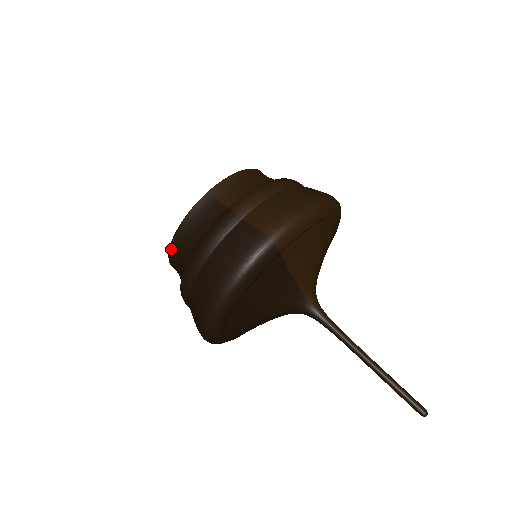
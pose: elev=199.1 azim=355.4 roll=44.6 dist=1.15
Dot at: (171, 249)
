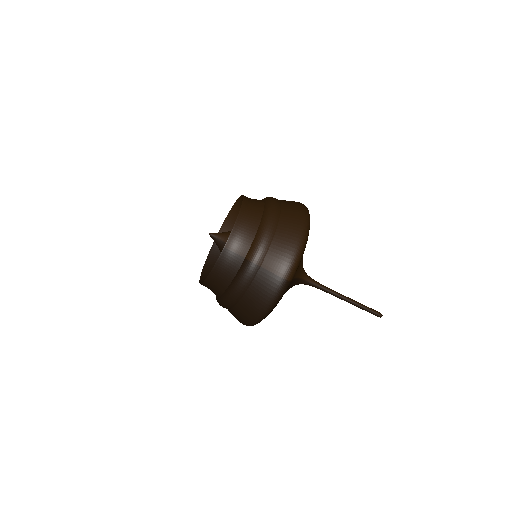
Dot at: (204, 283)
